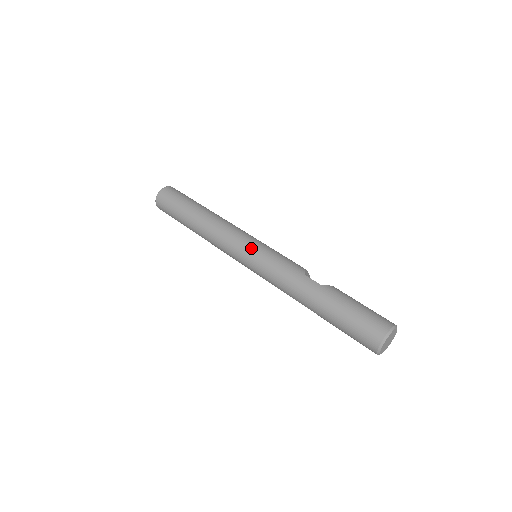
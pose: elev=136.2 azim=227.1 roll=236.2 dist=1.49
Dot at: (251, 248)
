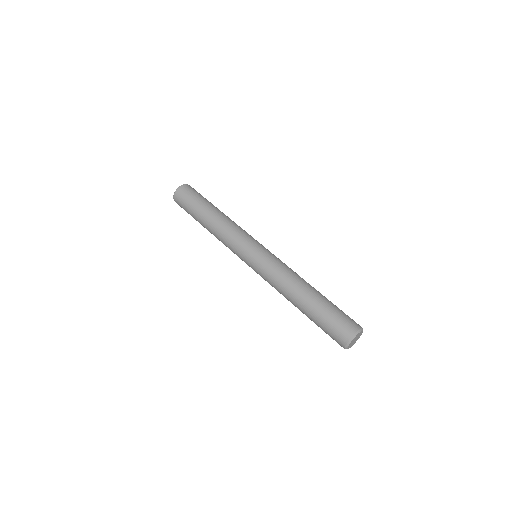
Dot at: (259, 245)
